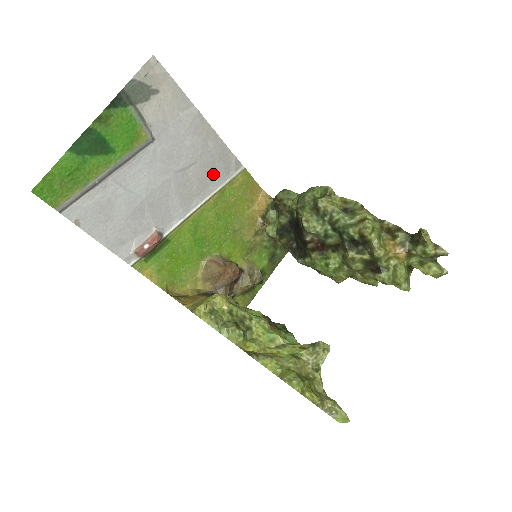
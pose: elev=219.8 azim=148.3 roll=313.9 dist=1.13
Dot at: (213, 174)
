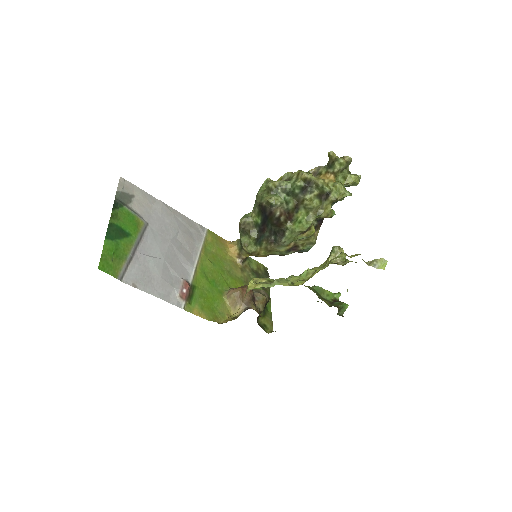
Dot at: (192, 237)
